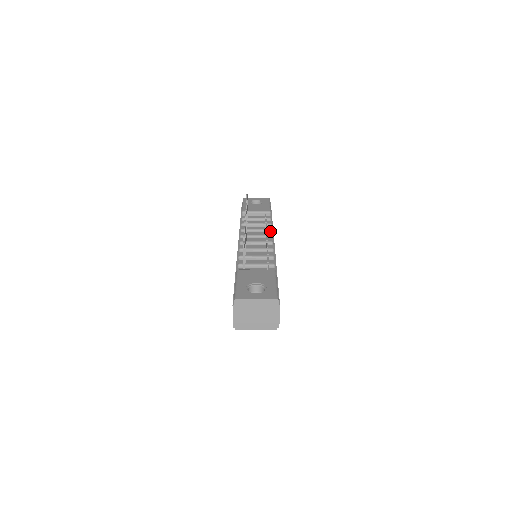
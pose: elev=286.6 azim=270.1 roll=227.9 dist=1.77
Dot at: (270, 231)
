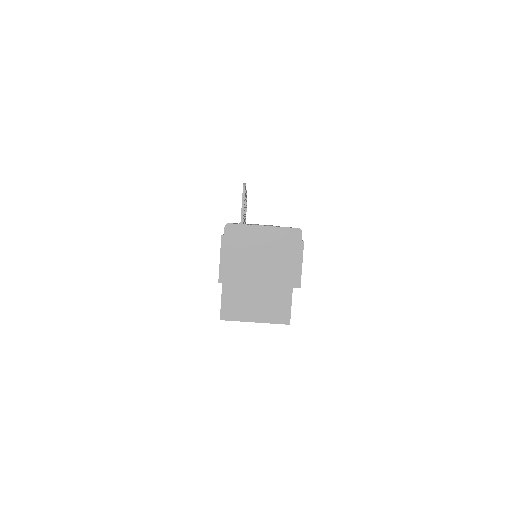
Dot at: occluded
